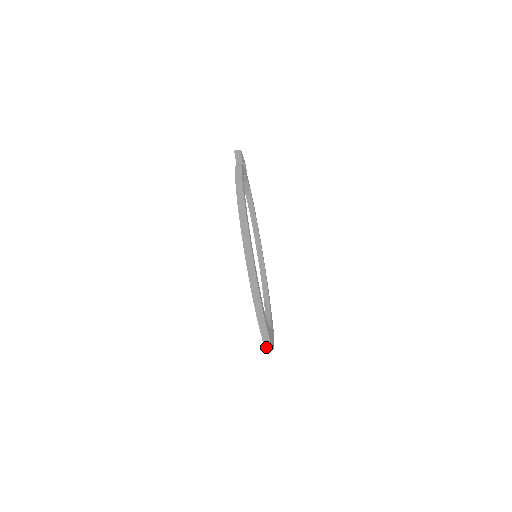
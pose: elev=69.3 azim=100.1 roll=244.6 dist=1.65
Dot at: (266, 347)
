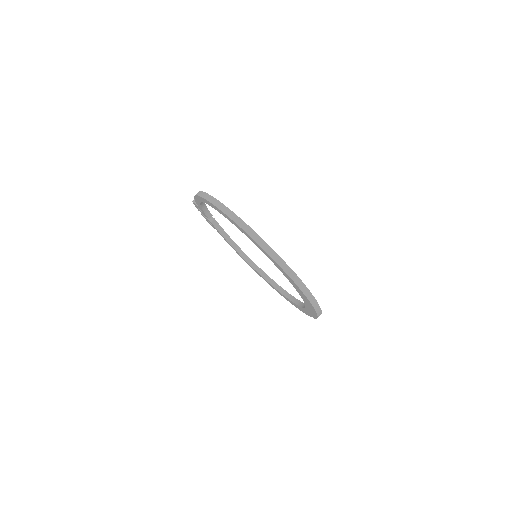
Dot at: (303, 292)
